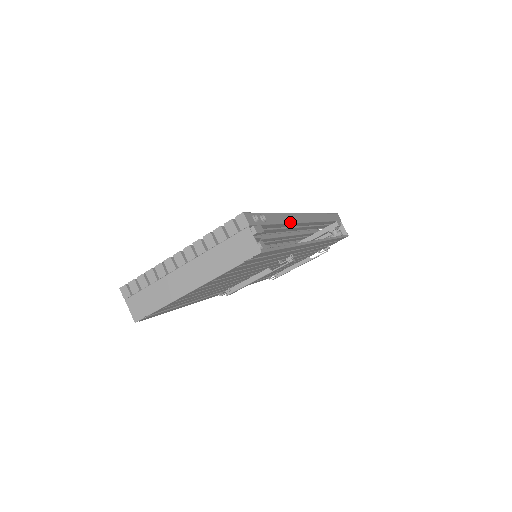
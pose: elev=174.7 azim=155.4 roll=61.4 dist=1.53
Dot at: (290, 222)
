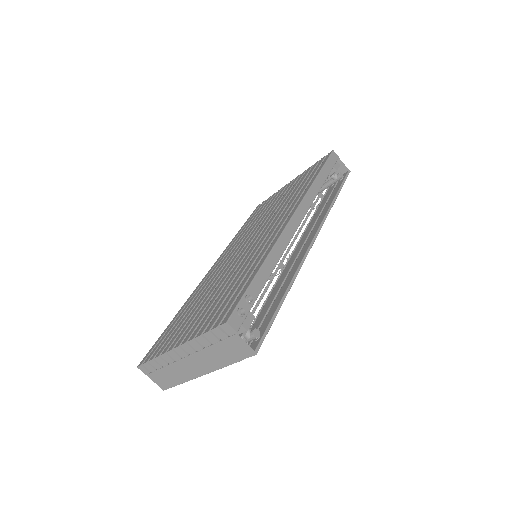
Dot at: (280, 256)
